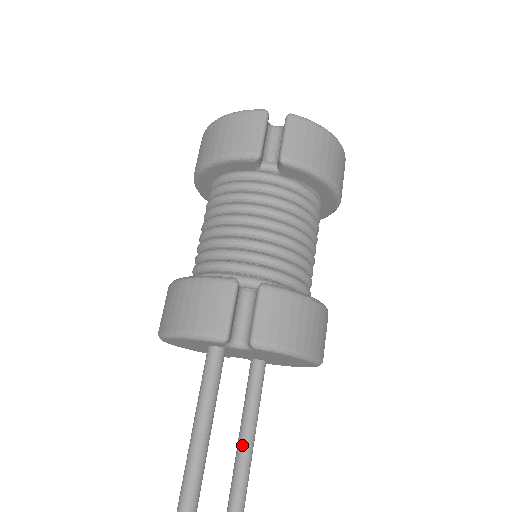
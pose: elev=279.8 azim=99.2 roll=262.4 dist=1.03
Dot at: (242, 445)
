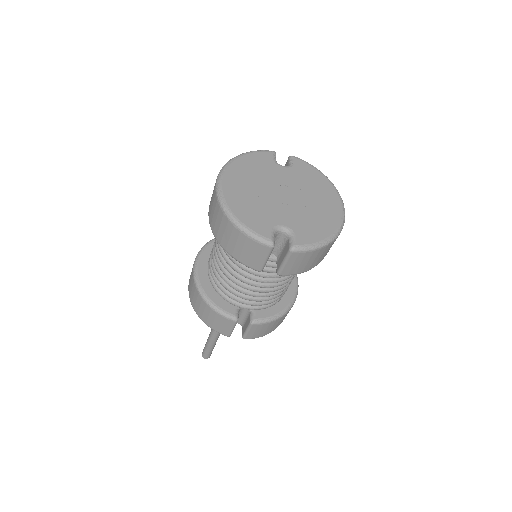
Dot at: occluded
